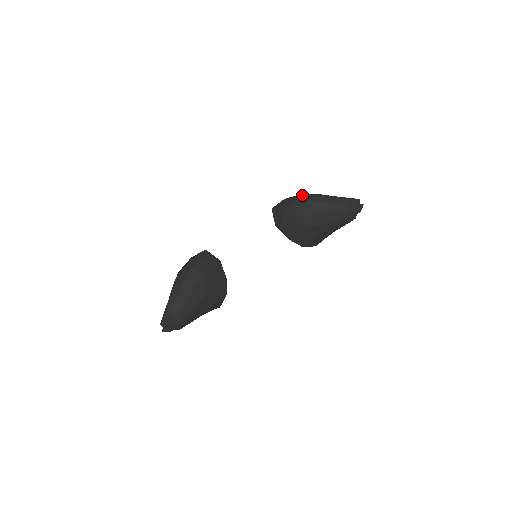
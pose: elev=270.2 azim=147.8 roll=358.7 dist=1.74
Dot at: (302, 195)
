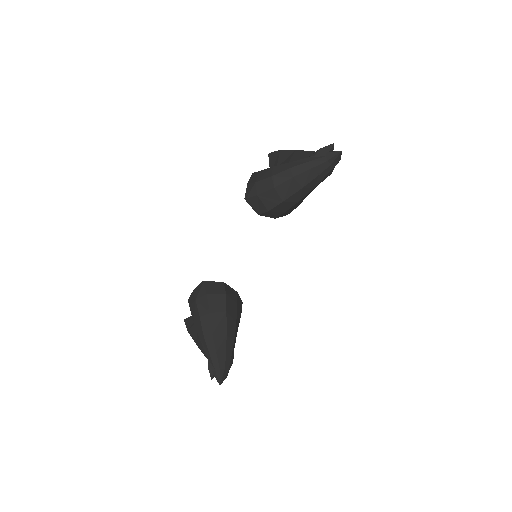
Dot at: (276, 173)
